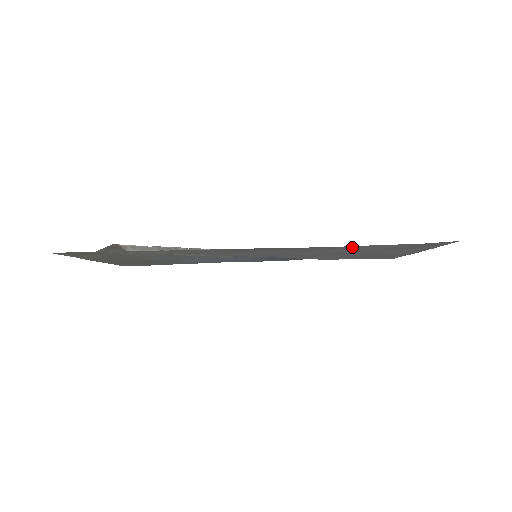
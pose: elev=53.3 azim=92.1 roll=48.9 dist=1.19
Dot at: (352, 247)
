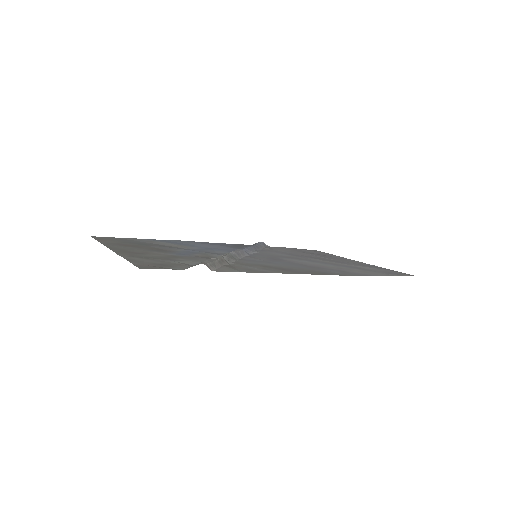
Dot at: (355, 272)
